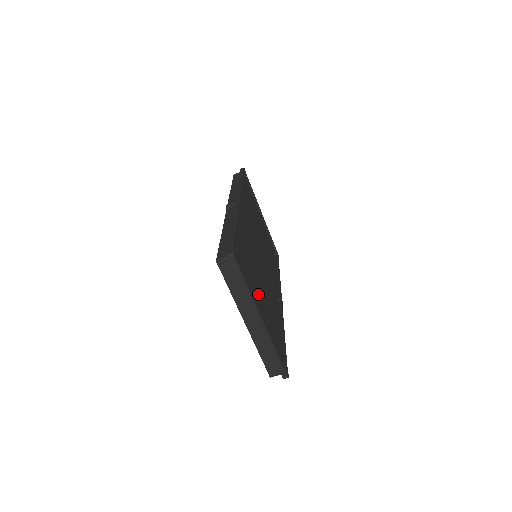
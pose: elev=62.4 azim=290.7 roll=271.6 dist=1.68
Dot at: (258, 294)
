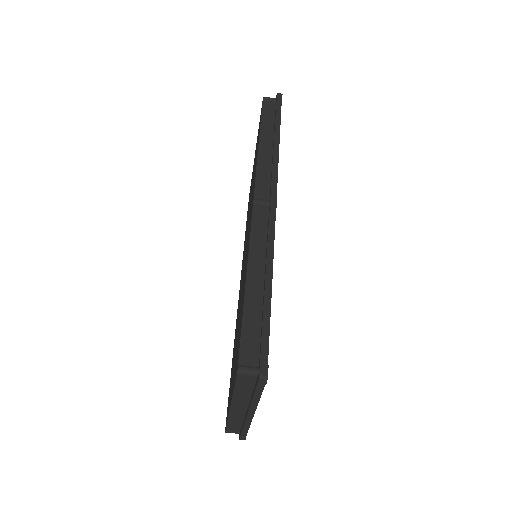
Dot at: occluded
